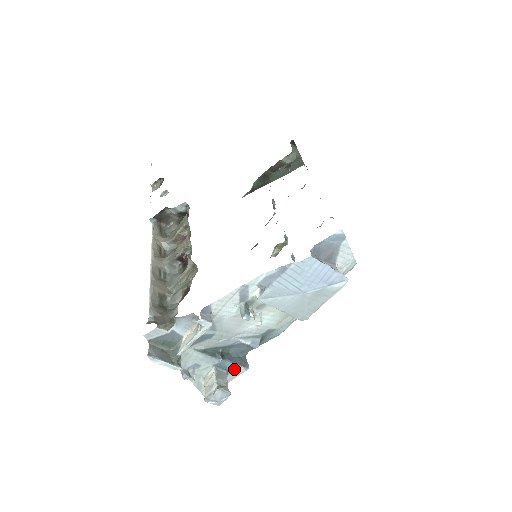
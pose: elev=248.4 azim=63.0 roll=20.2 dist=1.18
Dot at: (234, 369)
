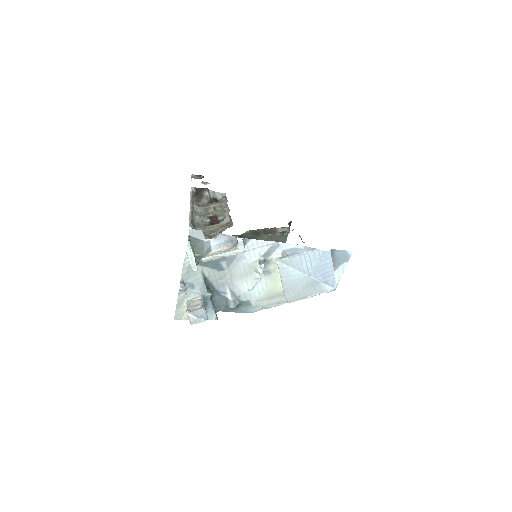
Dot at: (209, 311)
